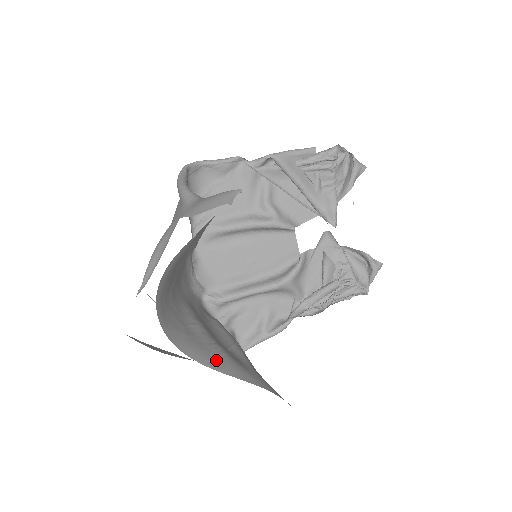
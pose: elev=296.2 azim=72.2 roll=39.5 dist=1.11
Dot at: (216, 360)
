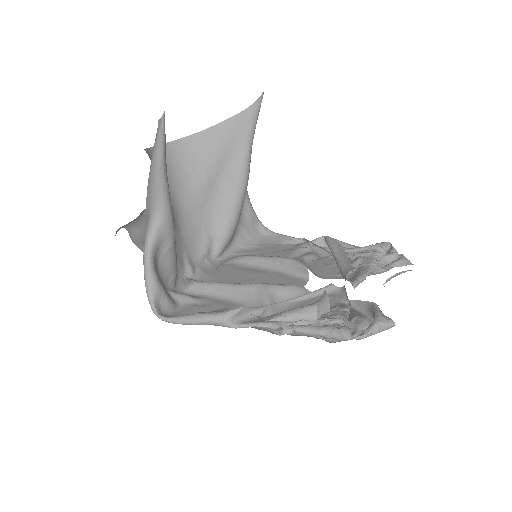
Dot at: occluded
